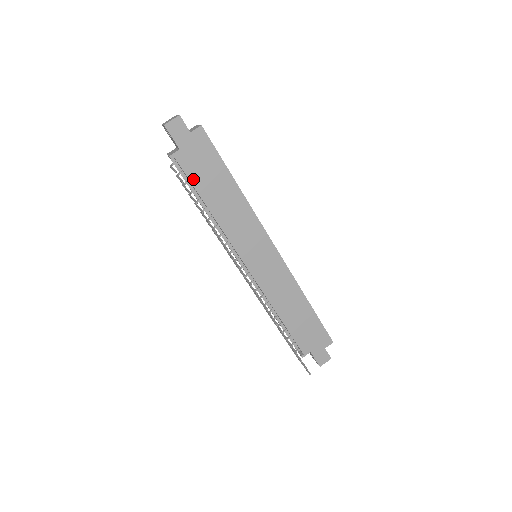
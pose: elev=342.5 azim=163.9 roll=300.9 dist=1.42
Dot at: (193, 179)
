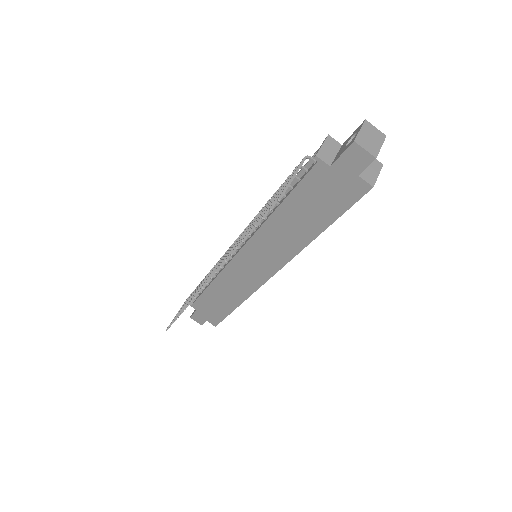
Dot at: (301, 188)
